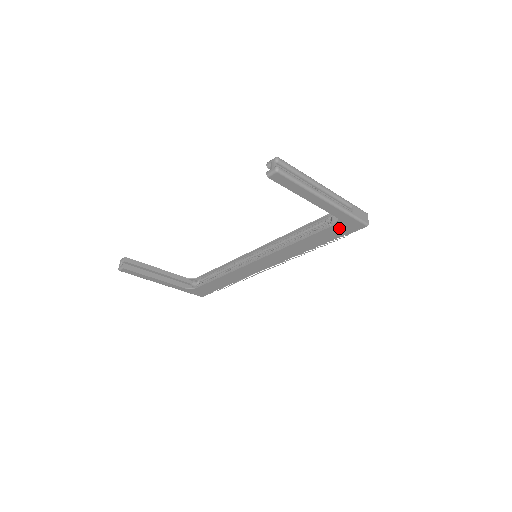
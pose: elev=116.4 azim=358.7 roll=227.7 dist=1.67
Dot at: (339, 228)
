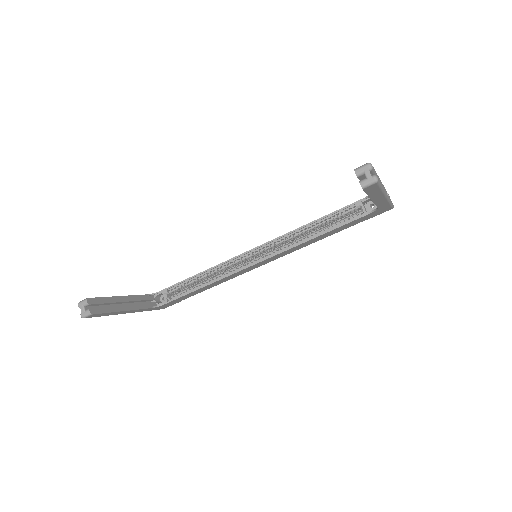
Dot at: (368, 216)
